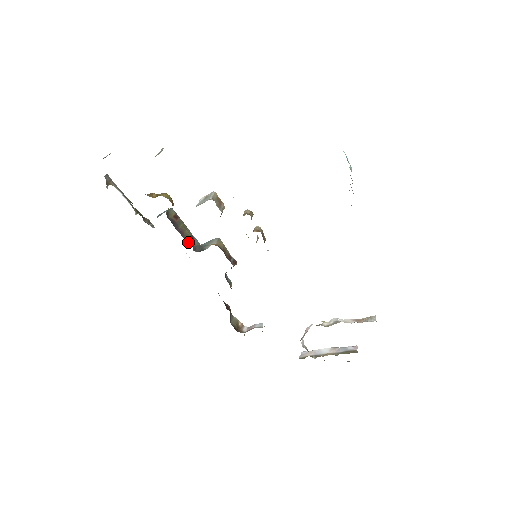
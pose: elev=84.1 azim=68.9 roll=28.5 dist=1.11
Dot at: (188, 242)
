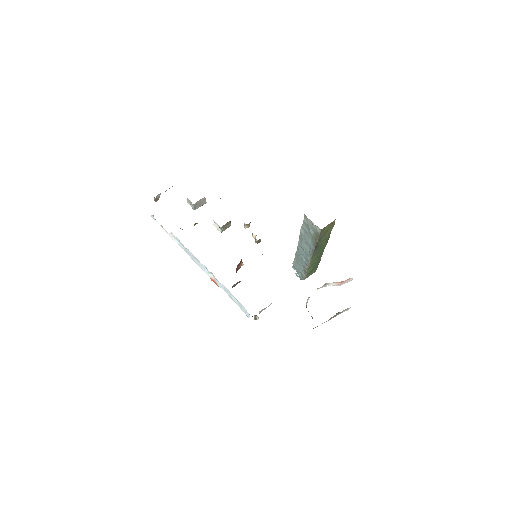
Dot at: occluded
